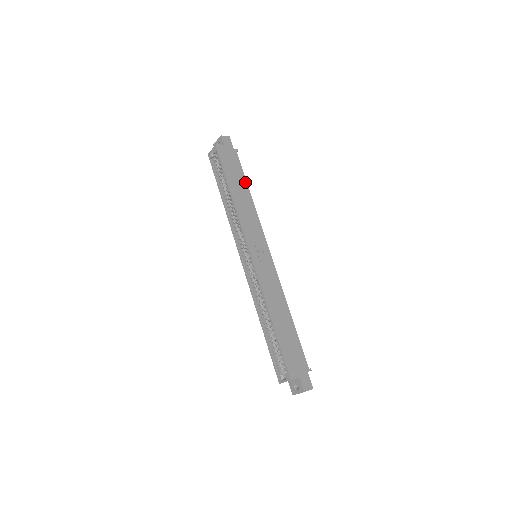
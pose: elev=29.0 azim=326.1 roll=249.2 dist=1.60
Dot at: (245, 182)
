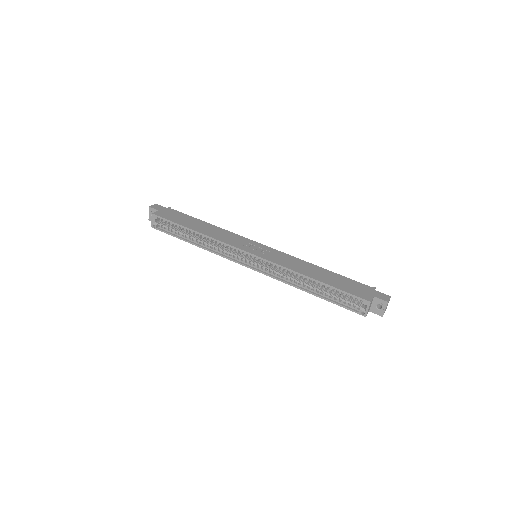
Dot at: (197, 220)
